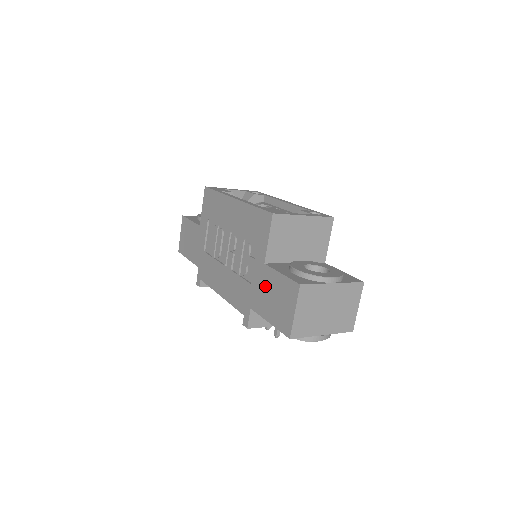
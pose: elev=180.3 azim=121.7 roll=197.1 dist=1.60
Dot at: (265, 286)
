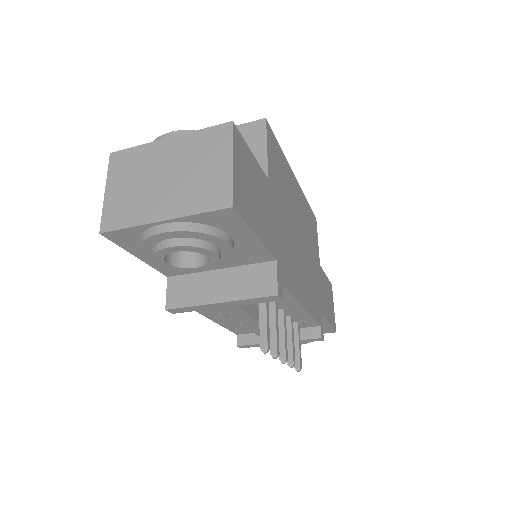
Dot at: occluded
